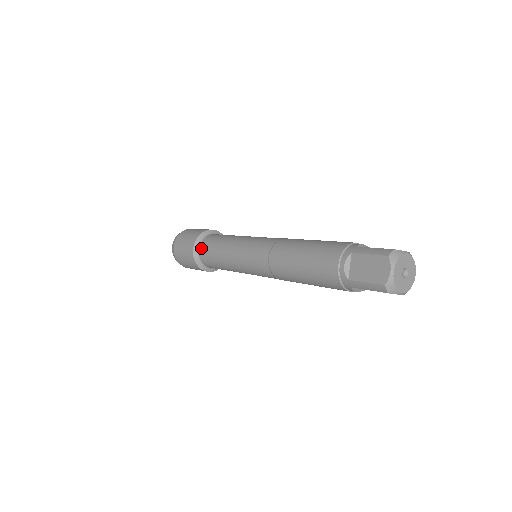
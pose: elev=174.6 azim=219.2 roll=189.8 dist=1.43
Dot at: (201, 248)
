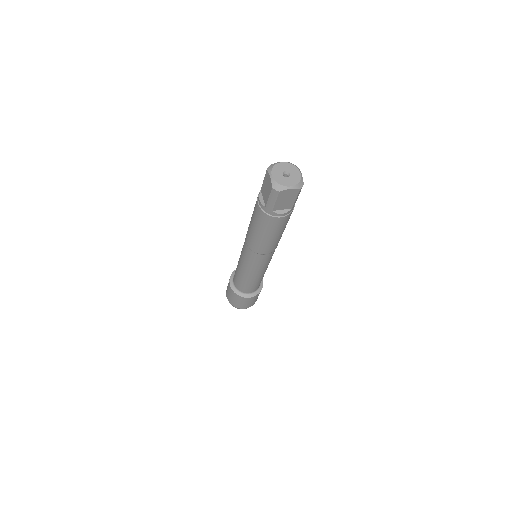
Dot at: (234, 281)
